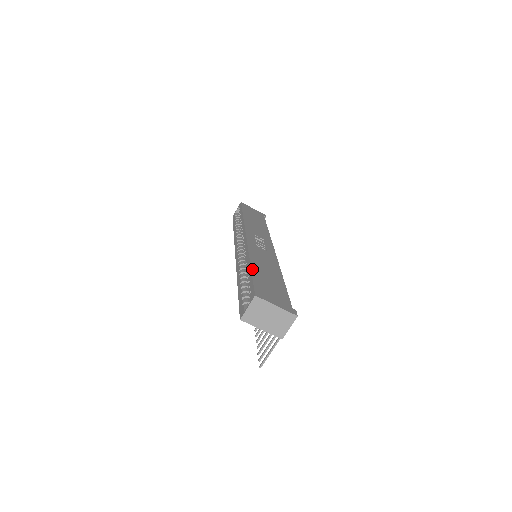
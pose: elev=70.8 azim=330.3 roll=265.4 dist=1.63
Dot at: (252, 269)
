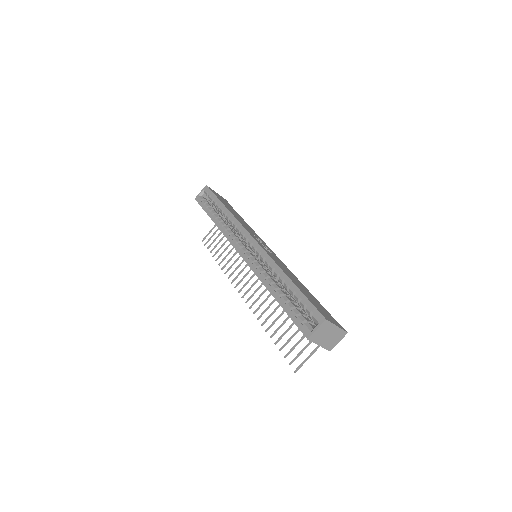
Dot at: (296, 285)
